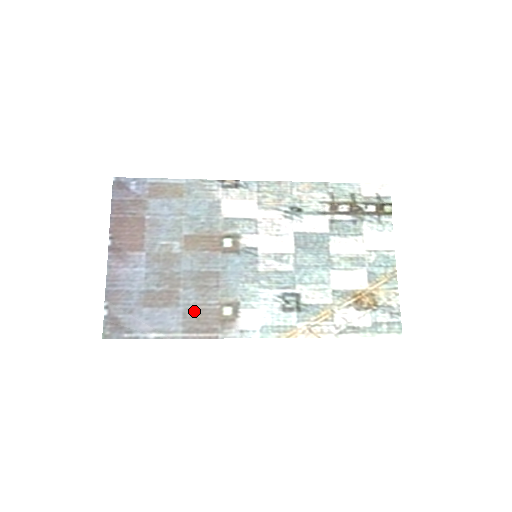
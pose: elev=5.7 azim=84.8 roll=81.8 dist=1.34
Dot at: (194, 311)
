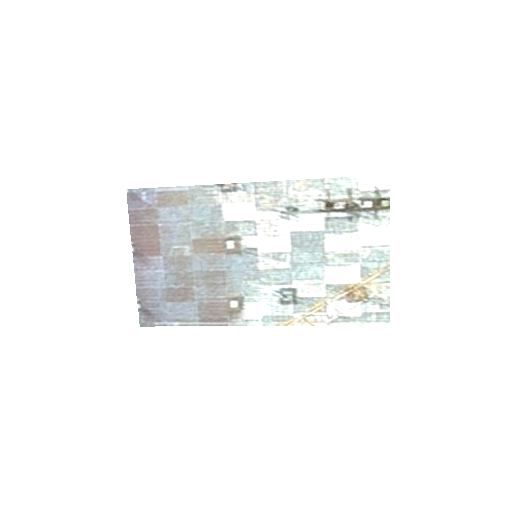
Dot at: (207, 304)
